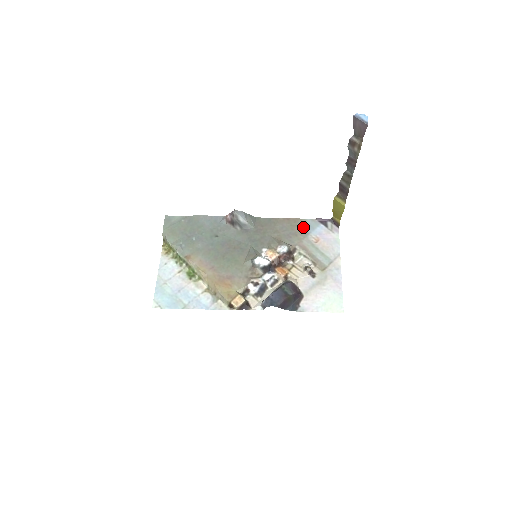
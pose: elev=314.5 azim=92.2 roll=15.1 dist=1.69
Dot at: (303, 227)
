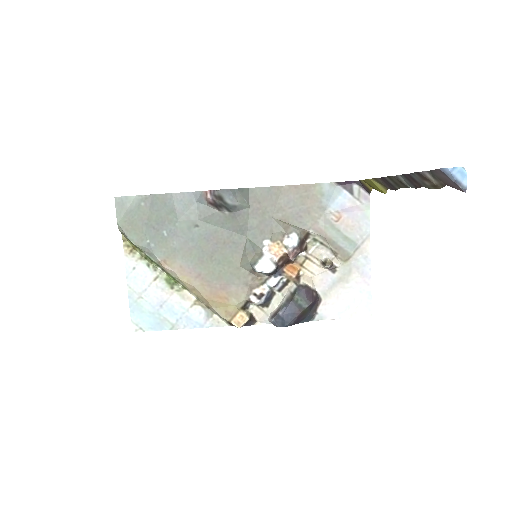
Dot at: (318, 198)
